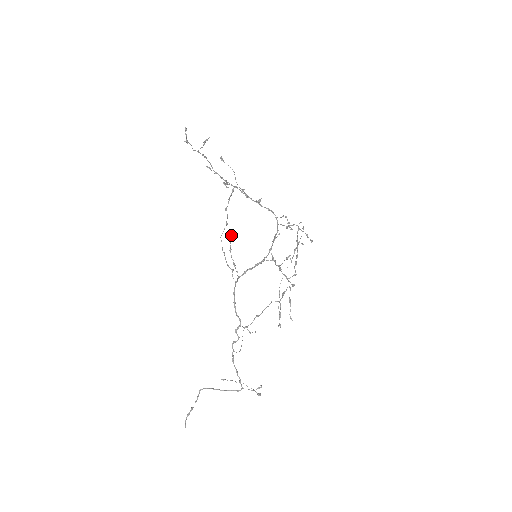
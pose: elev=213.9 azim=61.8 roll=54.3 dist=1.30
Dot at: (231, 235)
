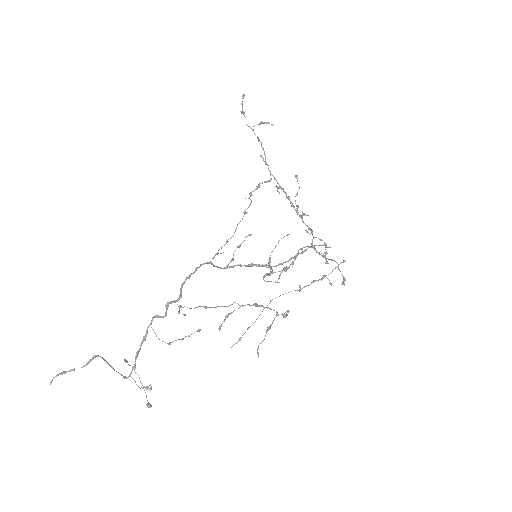
Dot at: (251, 234)
